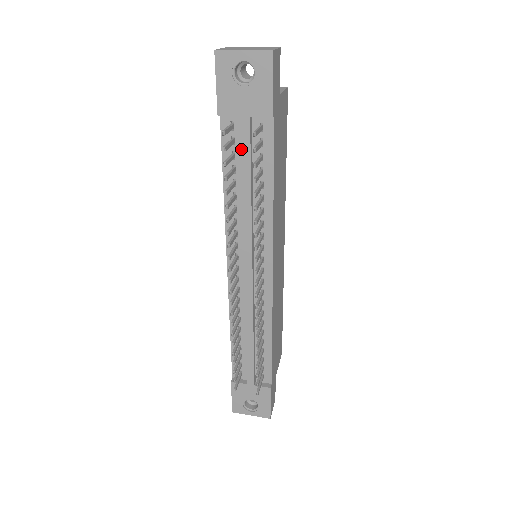
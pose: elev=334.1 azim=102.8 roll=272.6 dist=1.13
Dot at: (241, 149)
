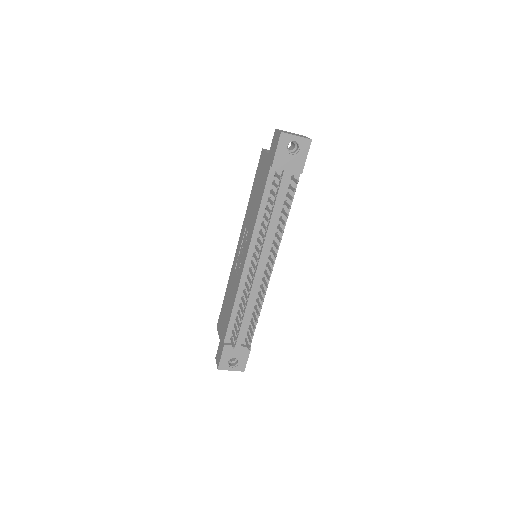
Dot at: (279, 188)
